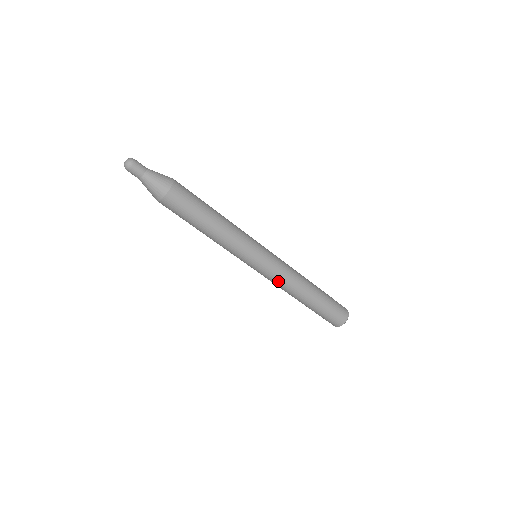
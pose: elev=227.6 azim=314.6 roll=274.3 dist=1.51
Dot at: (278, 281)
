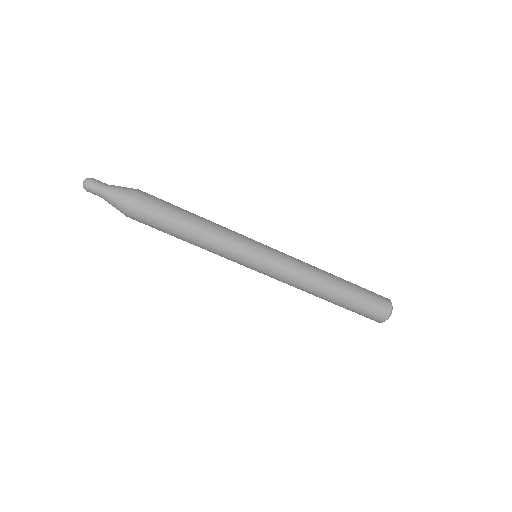
Dot at: (289, 279)
